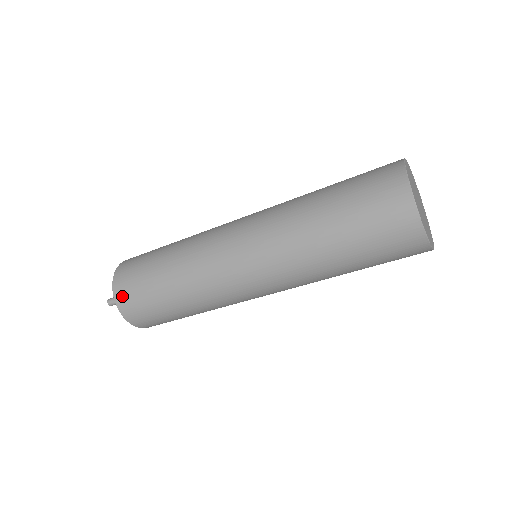
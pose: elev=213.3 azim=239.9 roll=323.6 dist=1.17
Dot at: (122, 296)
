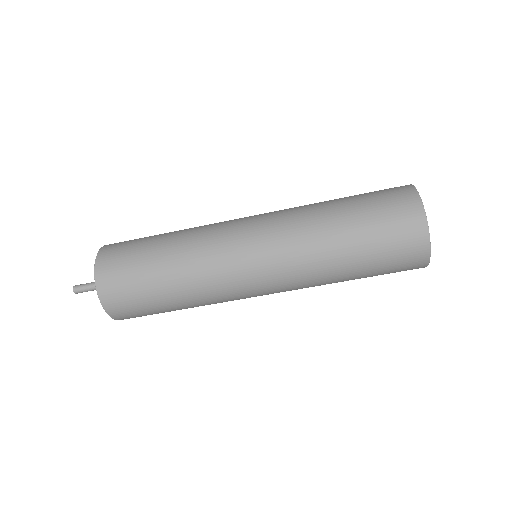
Dot at: (112, 245)
